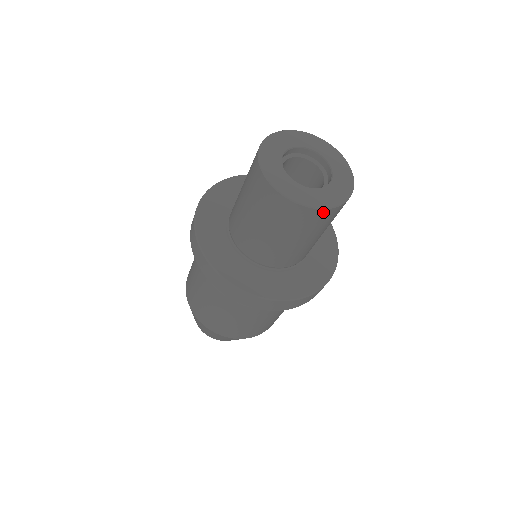
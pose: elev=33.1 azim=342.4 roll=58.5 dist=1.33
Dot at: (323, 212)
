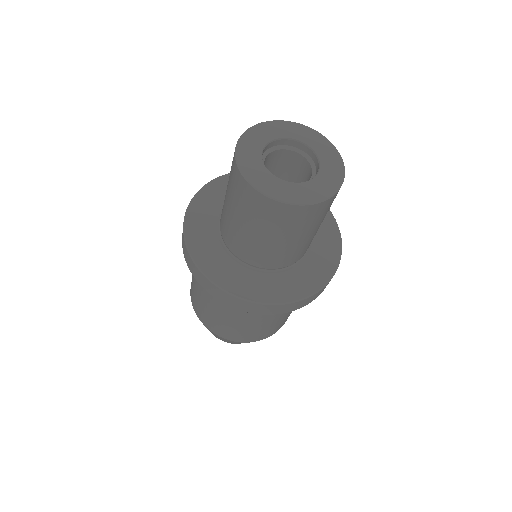
Dot at: (324, 203)
